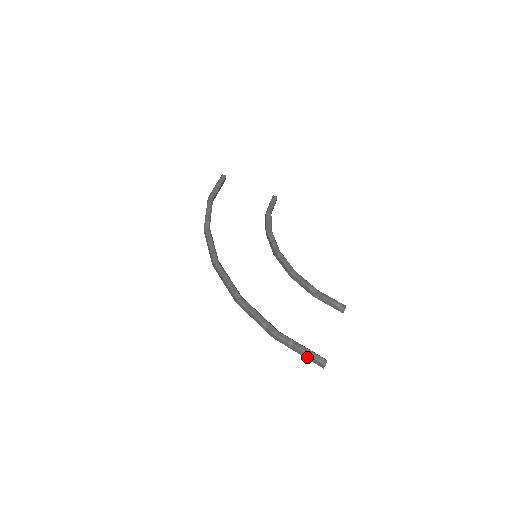
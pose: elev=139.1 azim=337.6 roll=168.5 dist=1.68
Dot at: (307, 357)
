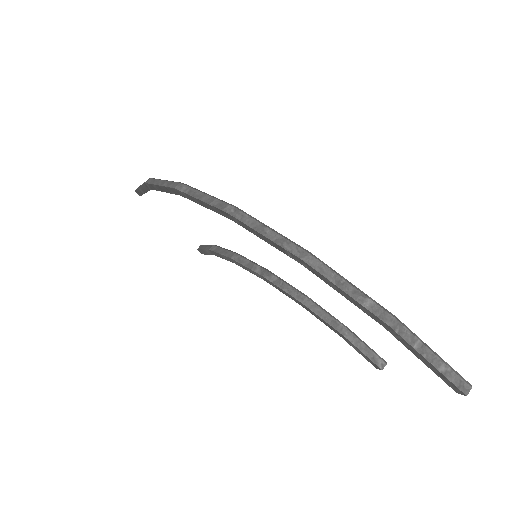
Dot at: (443, 369)
